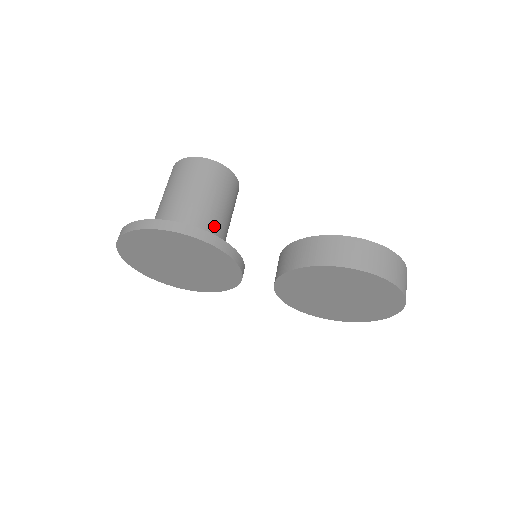
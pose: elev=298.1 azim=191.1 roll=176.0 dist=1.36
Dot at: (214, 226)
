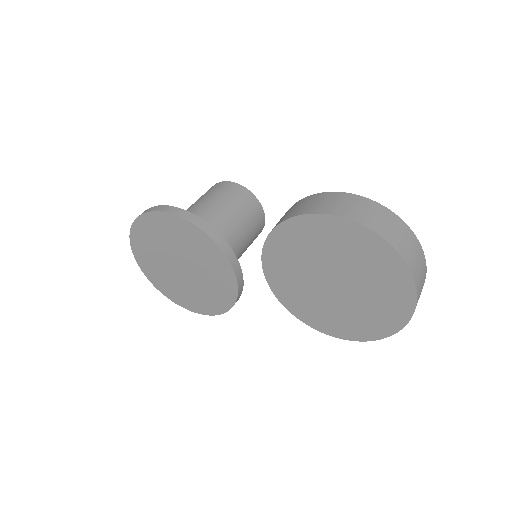
Dot at: (214, 225)
